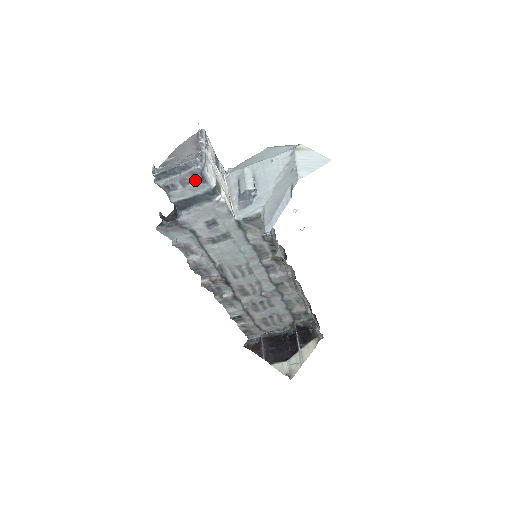
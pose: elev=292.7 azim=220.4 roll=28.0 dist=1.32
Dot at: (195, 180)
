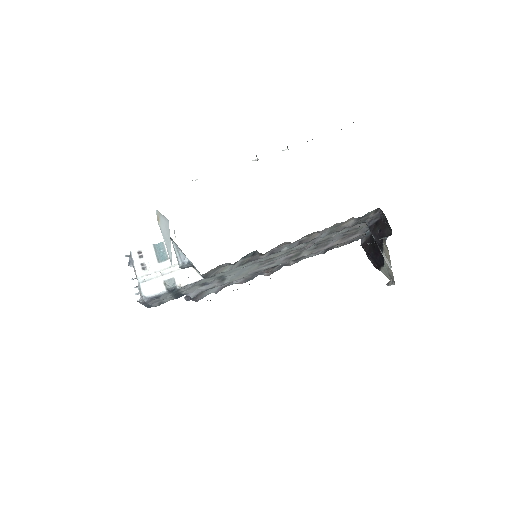
Dot at: (157, 299)
